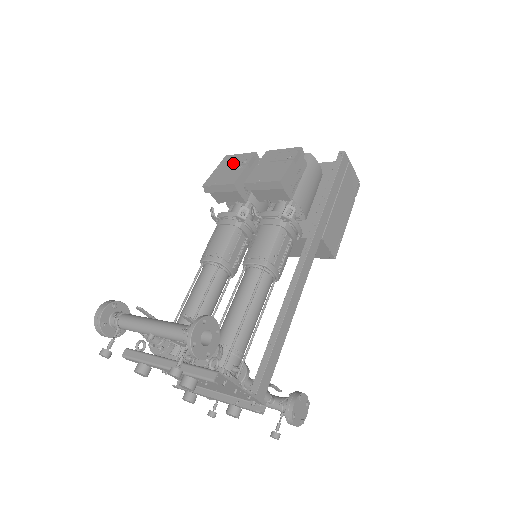
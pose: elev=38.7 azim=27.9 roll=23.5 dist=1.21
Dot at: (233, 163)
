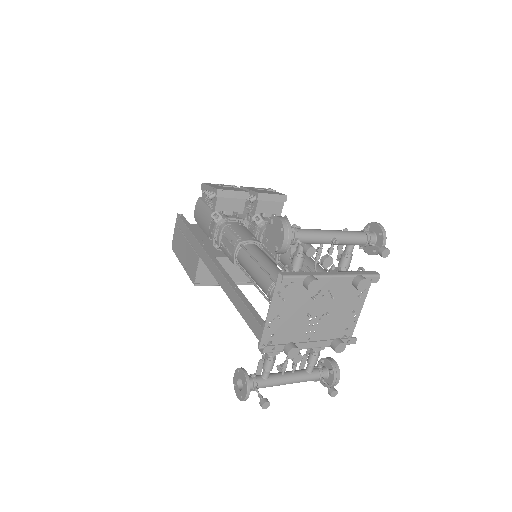
Dot at: (223, 185)
